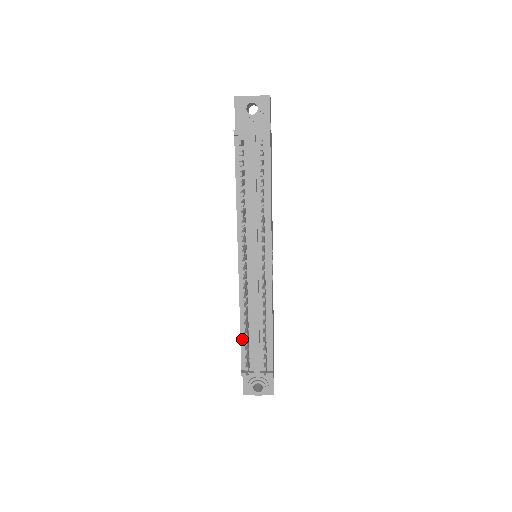
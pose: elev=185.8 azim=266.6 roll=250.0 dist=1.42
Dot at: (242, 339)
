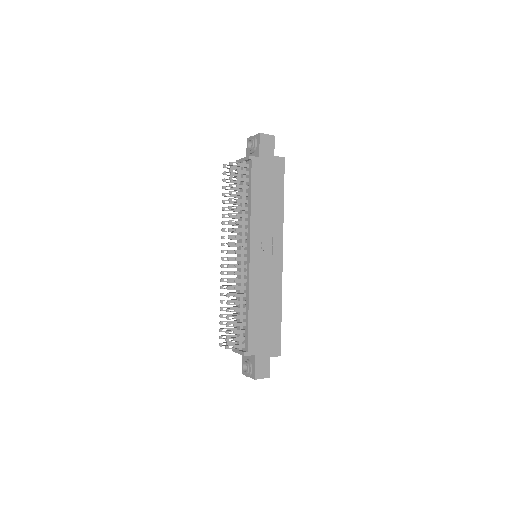
Dot at: occluded
